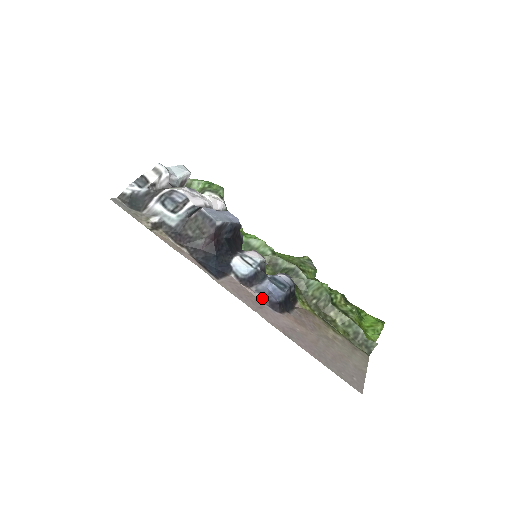
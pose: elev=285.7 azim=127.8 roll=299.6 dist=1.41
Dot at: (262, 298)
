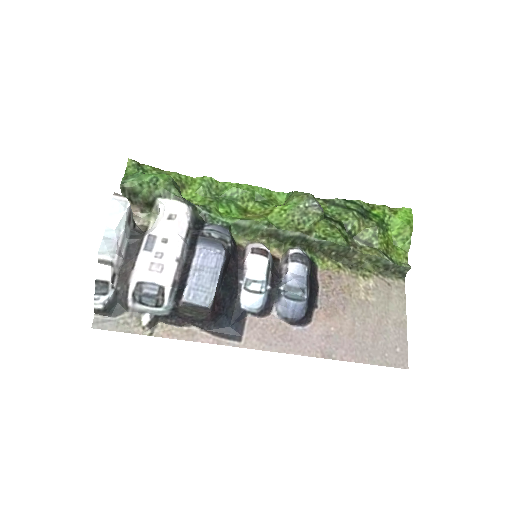
Dot at: (287, 322)
